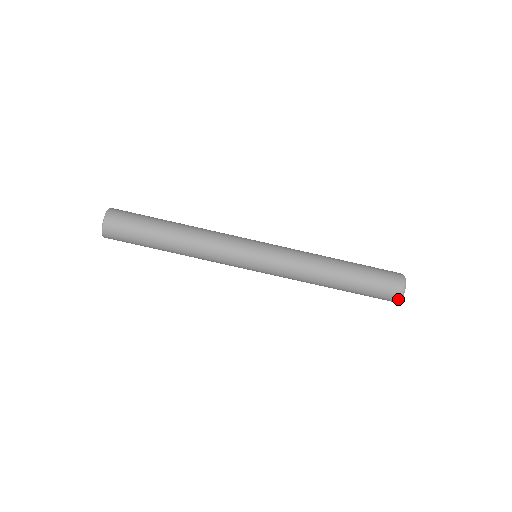
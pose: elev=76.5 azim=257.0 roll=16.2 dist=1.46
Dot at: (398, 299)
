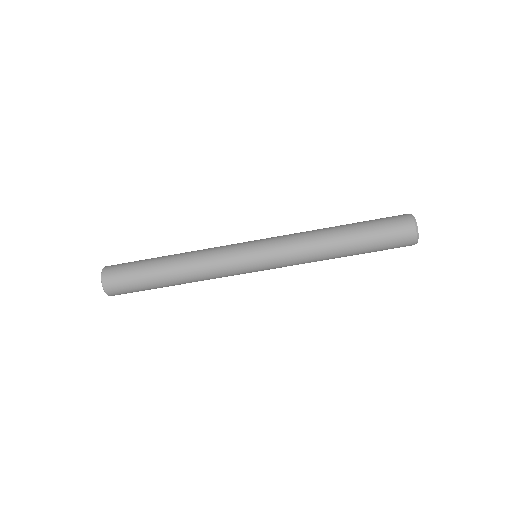
Dot at: (415, 238)
